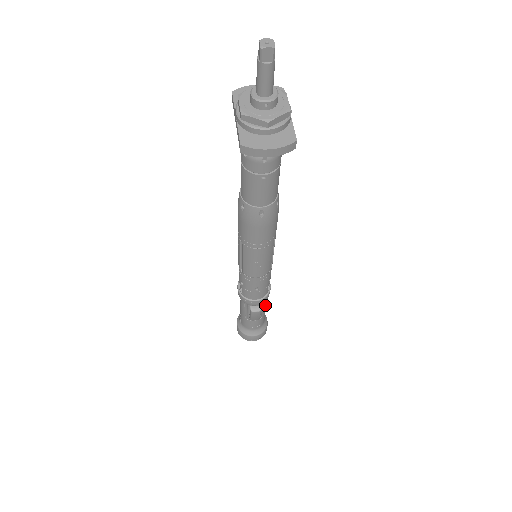
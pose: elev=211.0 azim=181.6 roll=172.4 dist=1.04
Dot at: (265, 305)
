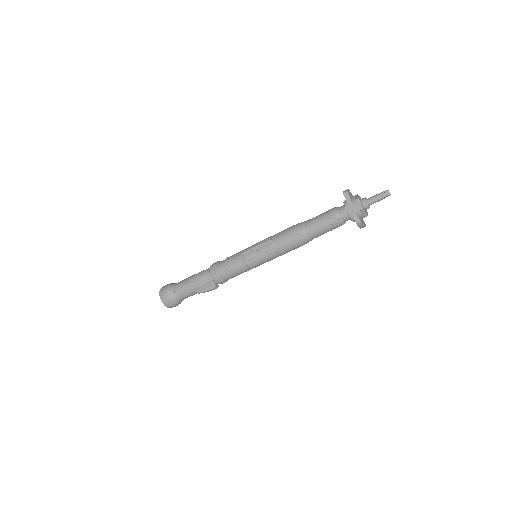
Dot at: occluded
